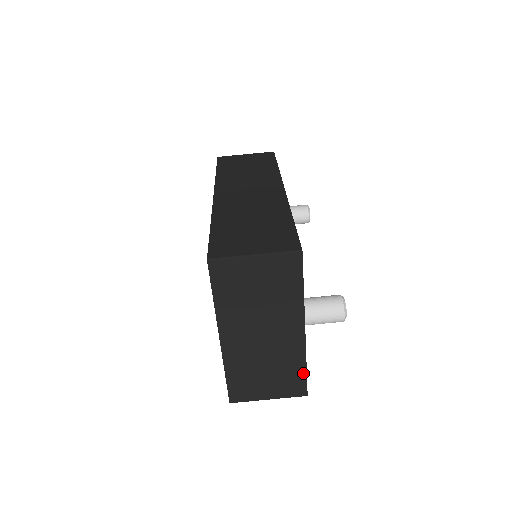
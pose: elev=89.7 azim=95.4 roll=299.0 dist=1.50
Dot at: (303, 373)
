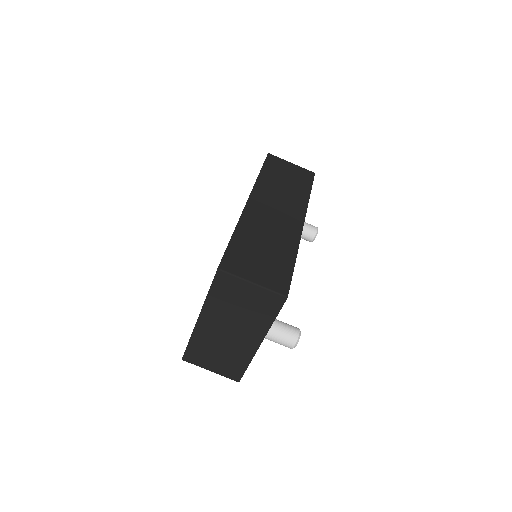
Dot at: (244, 368)
